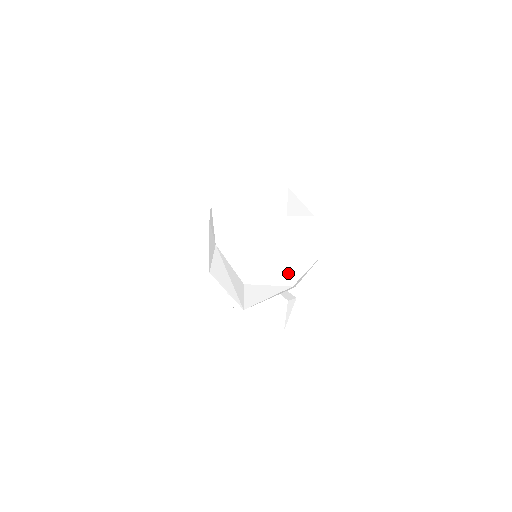
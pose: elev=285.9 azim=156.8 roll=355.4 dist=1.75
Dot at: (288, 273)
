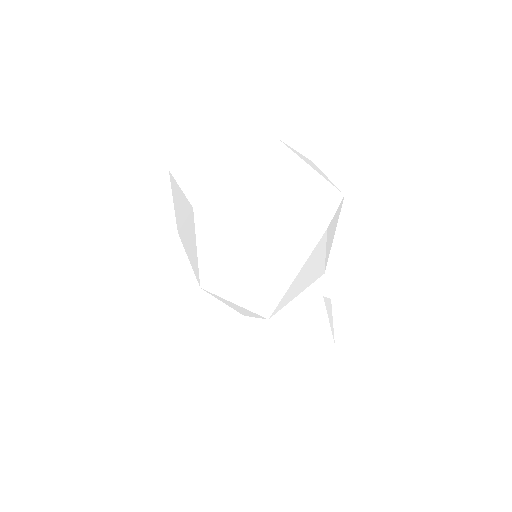
Dot at: (312, 212)
